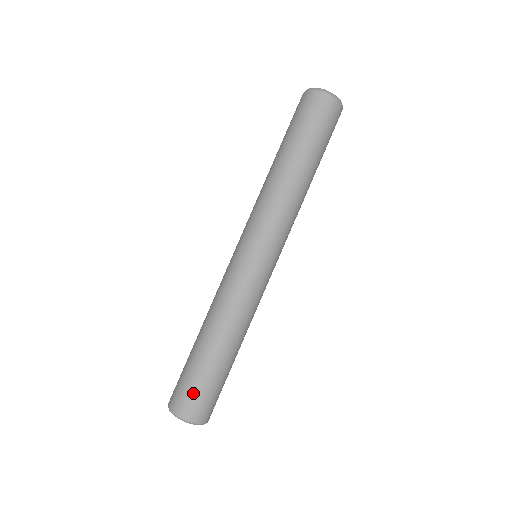
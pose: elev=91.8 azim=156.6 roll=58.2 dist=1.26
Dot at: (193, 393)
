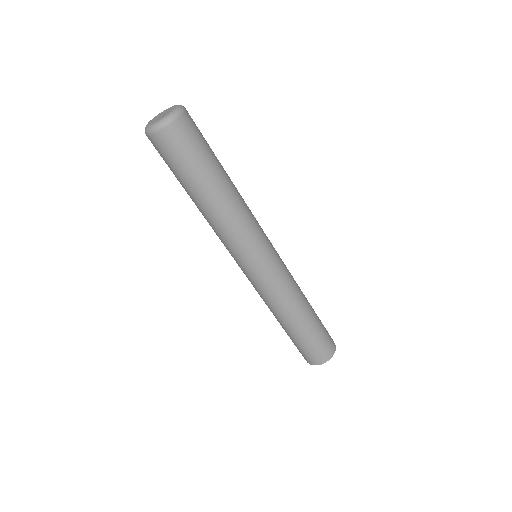
Dot at: (306, 353)
